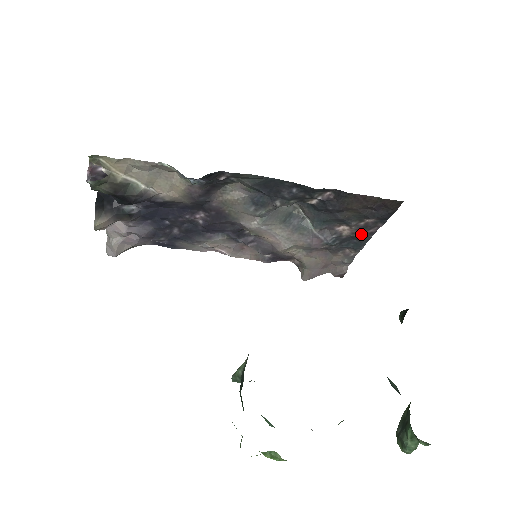
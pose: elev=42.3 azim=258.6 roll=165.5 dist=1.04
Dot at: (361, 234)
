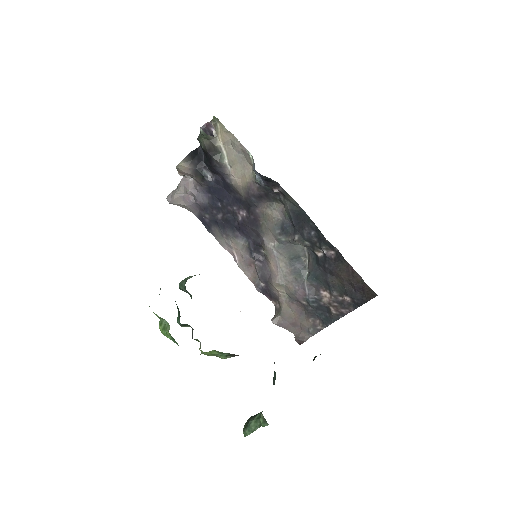
Dot at: (335, 309)
